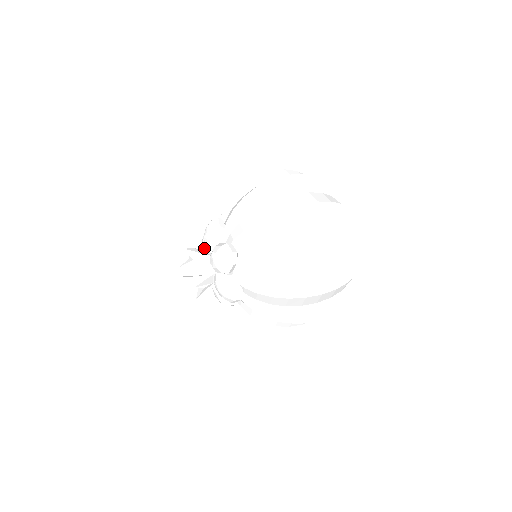
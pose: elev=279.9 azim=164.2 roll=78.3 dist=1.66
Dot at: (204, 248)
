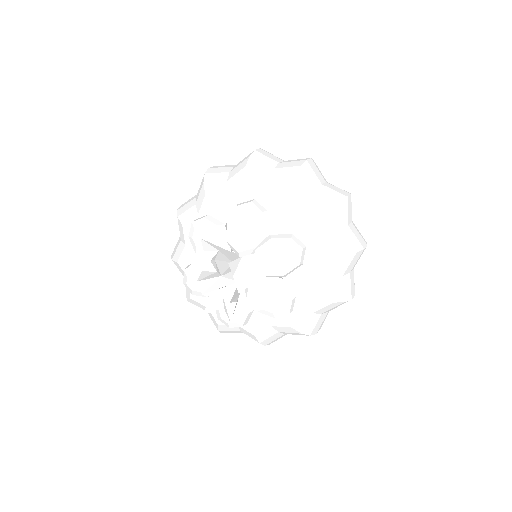
Dot at: occluded
